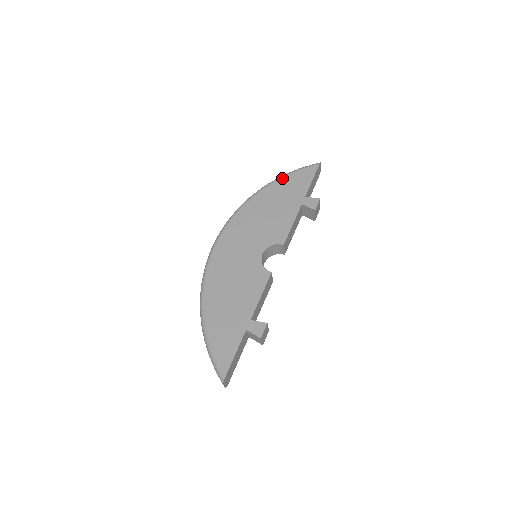
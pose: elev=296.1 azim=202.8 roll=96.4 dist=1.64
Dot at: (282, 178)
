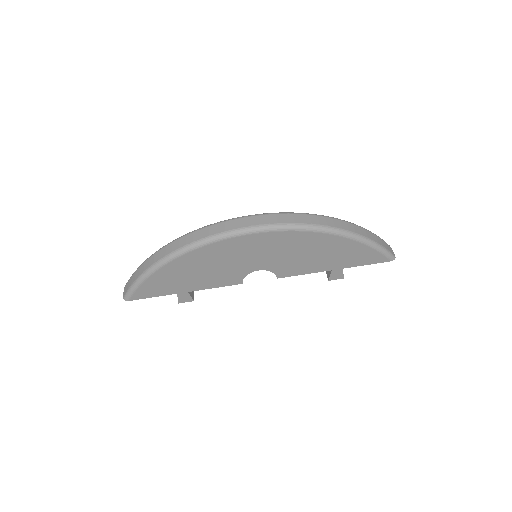
Dot at: (361, 244)
